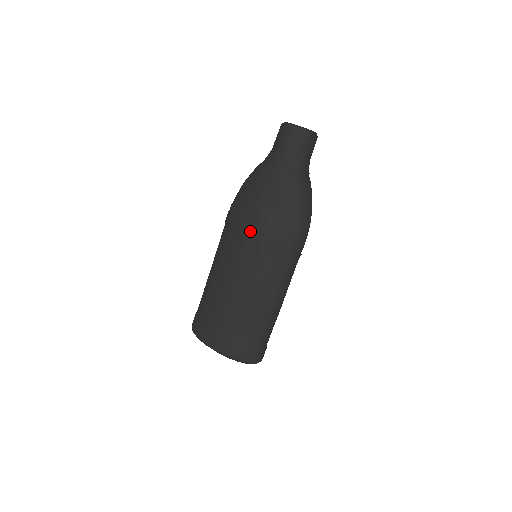
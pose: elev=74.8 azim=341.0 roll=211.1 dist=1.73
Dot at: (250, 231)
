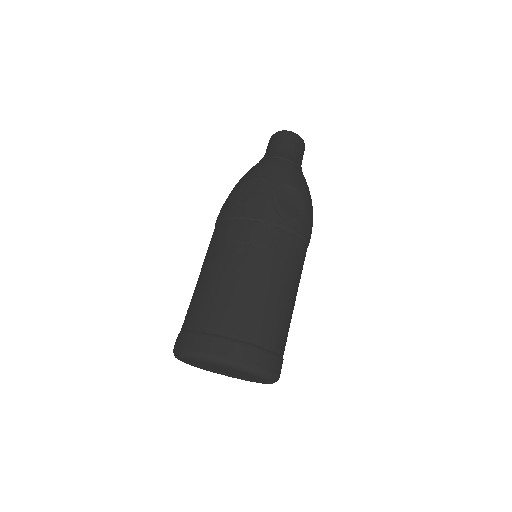
Dot at: (261, 215)
